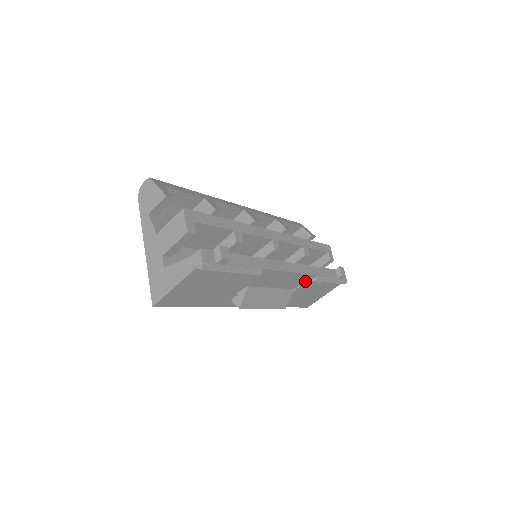
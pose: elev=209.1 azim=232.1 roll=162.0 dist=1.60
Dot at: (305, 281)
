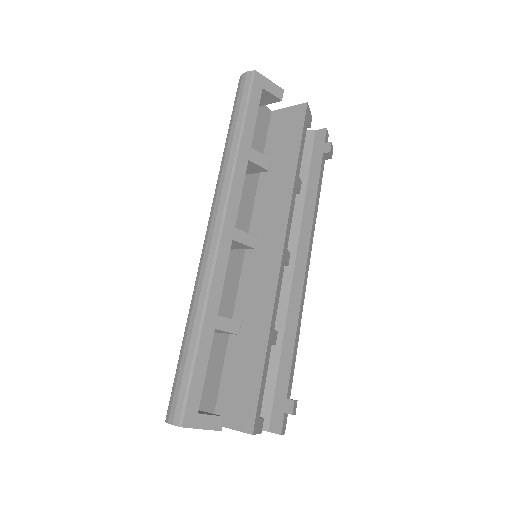
Dot at: occluded
